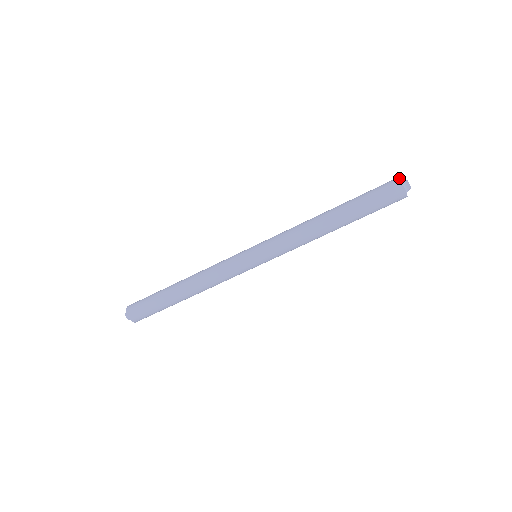
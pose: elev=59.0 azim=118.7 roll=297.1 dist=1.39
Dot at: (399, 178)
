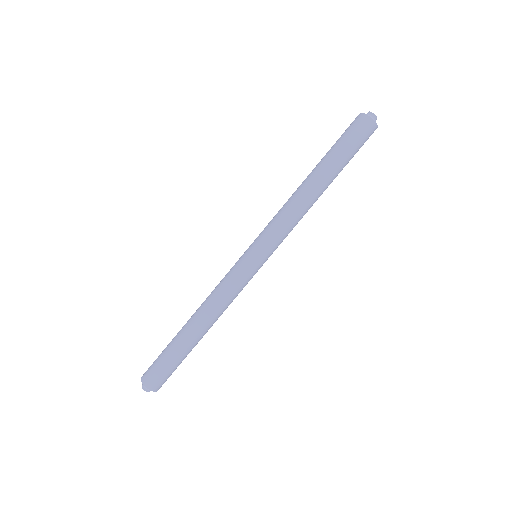
Dot at: occluded
